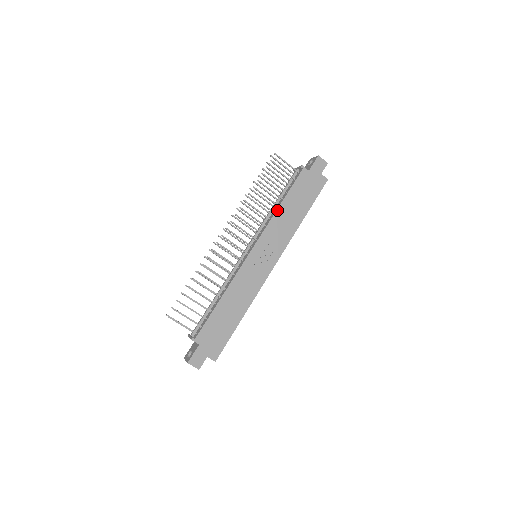
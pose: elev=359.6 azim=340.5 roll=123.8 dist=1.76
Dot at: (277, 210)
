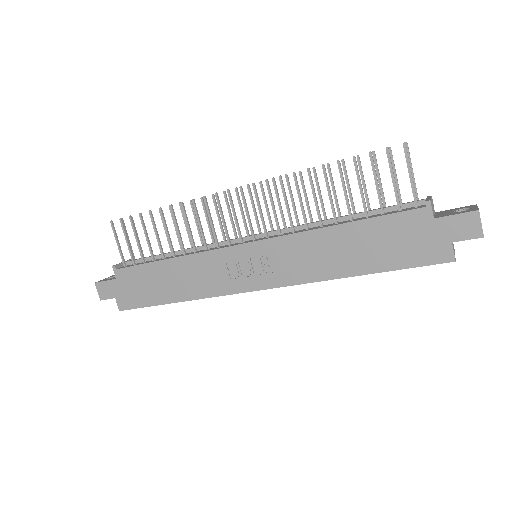
Dot at: (325, 228)
